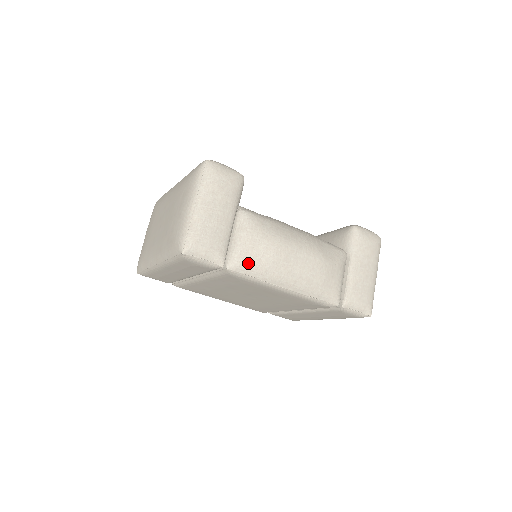
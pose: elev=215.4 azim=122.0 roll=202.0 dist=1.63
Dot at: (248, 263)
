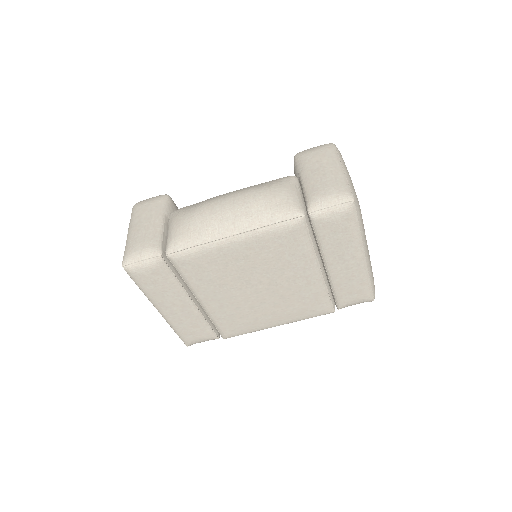
Dot at: (180, 238)
